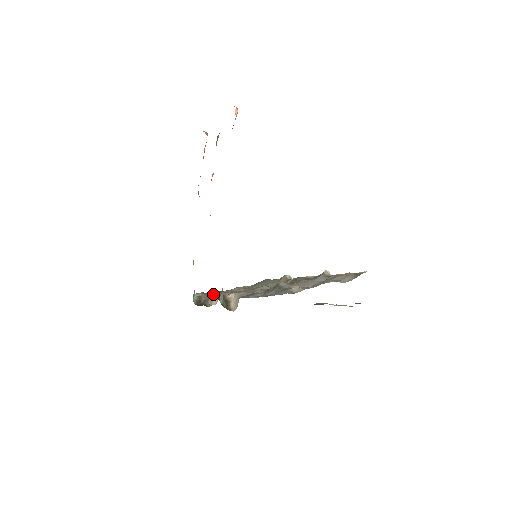
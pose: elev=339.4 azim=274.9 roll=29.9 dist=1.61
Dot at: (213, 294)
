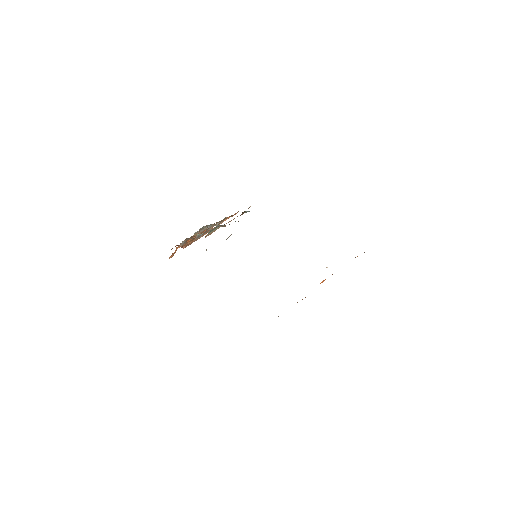
Dot at: occluded
